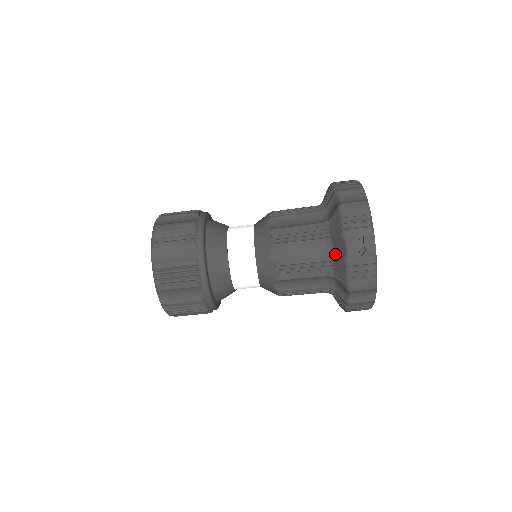
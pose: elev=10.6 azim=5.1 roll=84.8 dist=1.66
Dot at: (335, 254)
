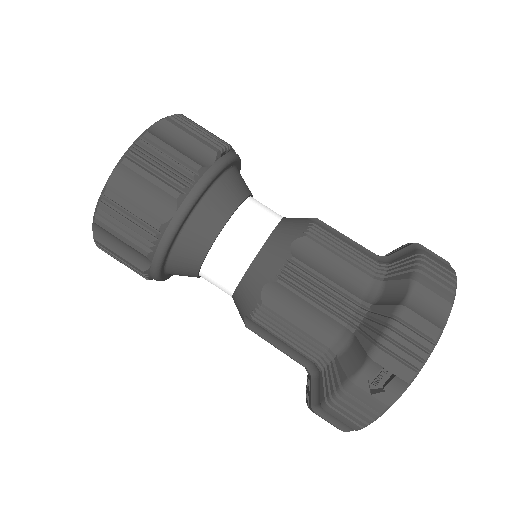
Dot at: (343, 354)
